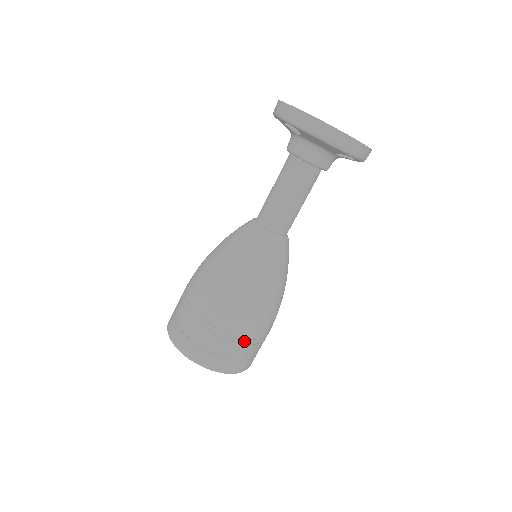
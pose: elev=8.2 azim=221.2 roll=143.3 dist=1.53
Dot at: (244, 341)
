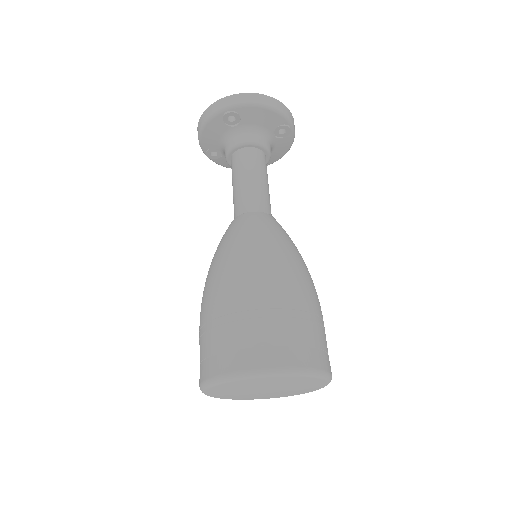
Dot at: (315, 319)
